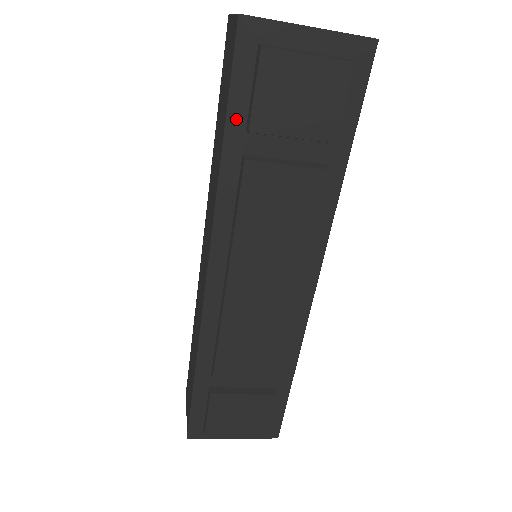
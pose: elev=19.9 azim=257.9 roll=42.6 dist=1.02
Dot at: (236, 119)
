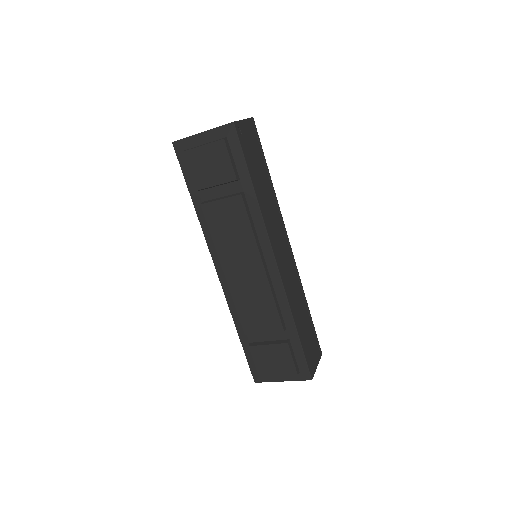
Dot at: (192, 187)
